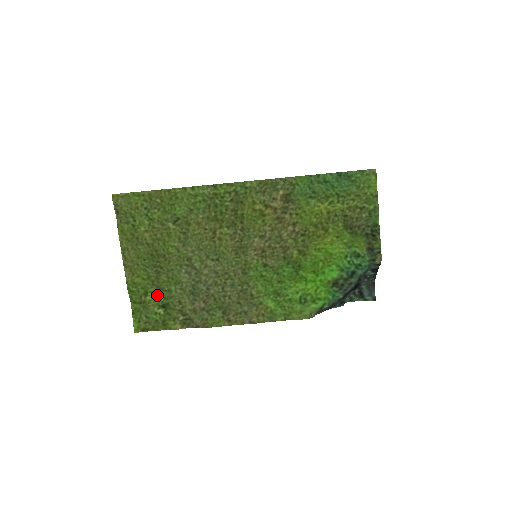
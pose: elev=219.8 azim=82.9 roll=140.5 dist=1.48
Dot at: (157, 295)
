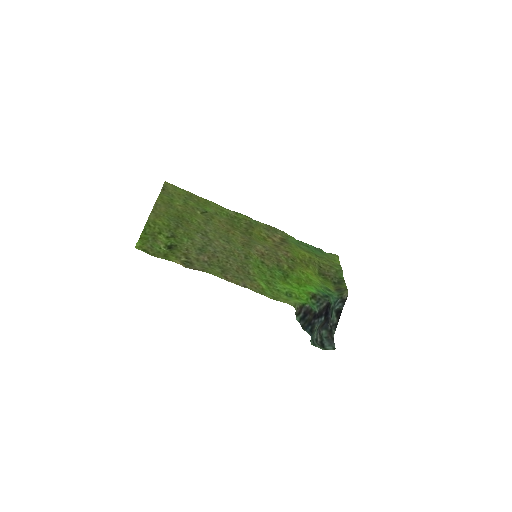
Dot at: (169, 238)
